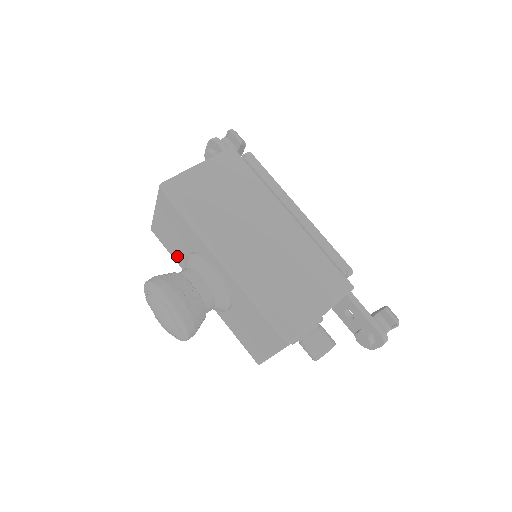
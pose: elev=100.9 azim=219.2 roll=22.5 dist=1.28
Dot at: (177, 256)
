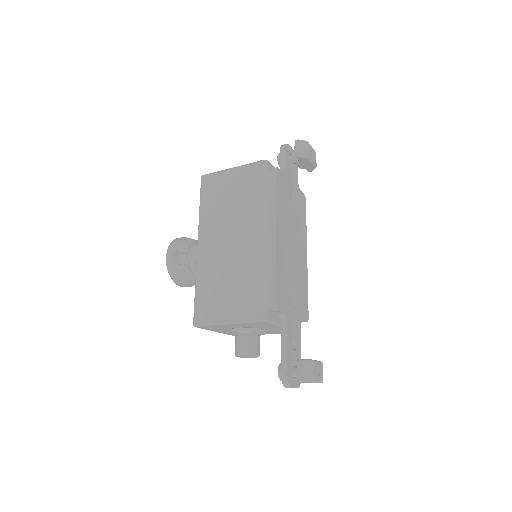
Dot at: occluded
